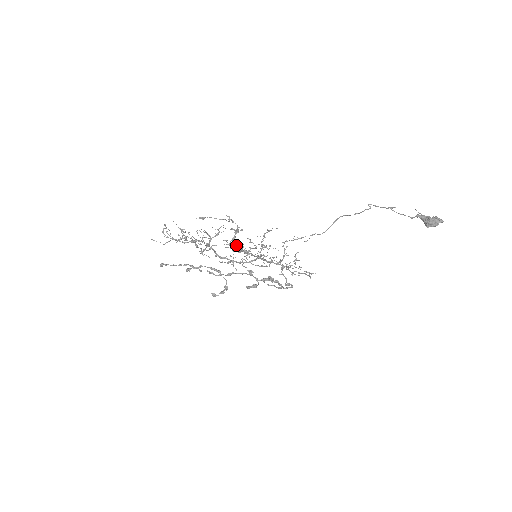
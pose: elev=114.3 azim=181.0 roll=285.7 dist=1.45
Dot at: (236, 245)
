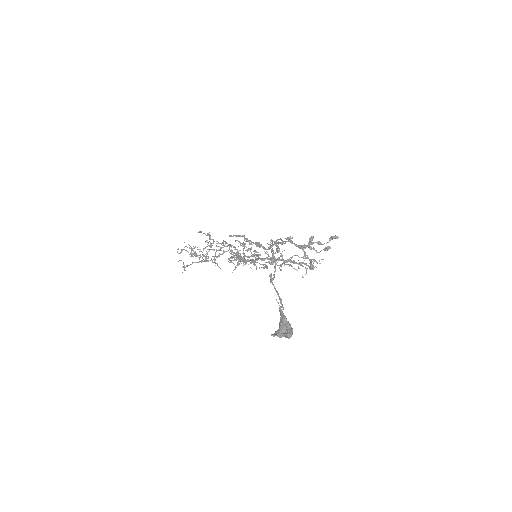
Dot at: (233, 252)
